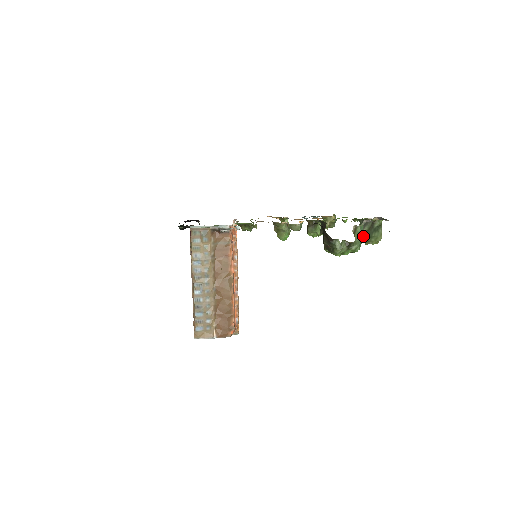
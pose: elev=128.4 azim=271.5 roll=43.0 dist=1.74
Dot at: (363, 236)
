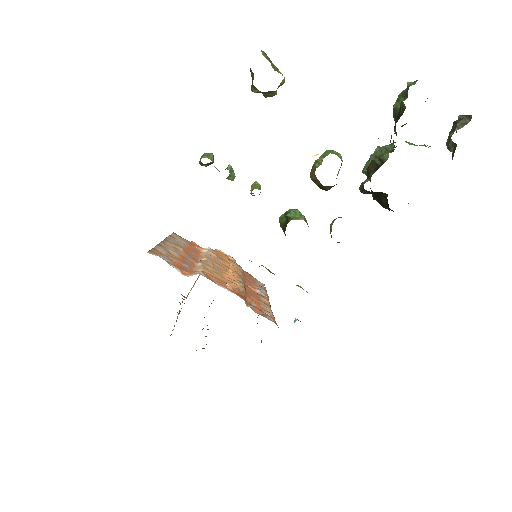
Dot at: occluded
